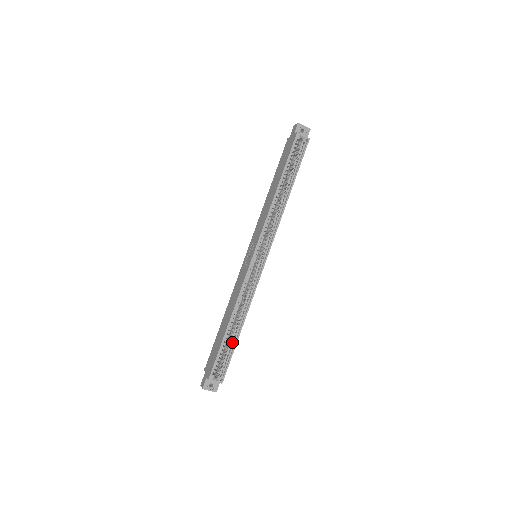
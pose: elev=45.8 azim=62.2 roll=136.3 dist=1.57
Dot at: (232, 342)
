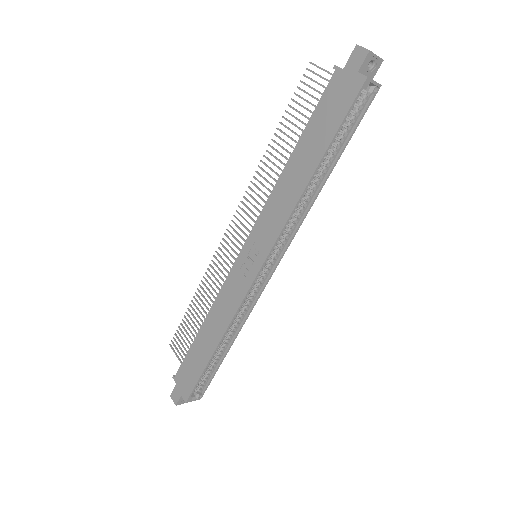
Dot at: (215, 359)
